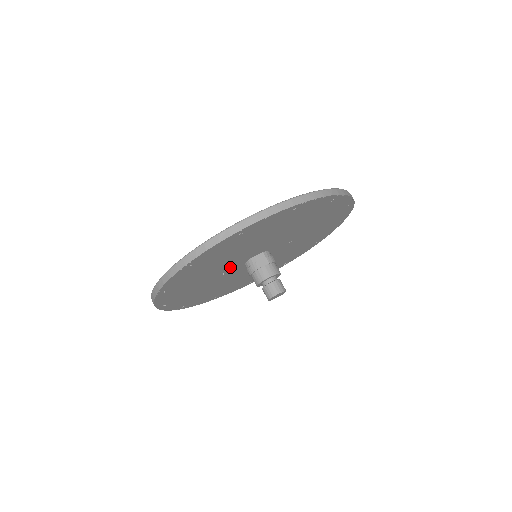
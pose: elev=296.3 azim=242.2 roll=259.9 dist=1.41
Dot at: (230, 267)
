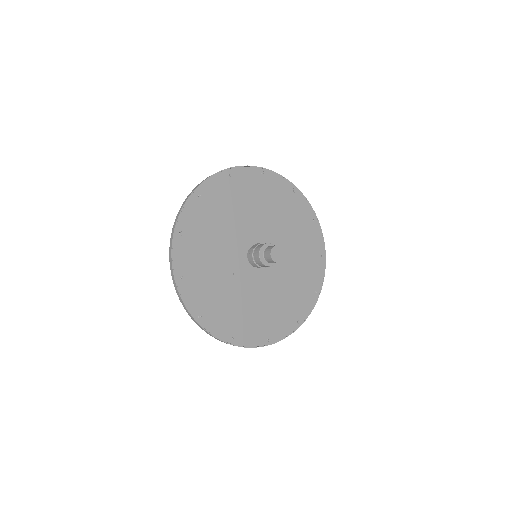
Dot at: (234, 262)
